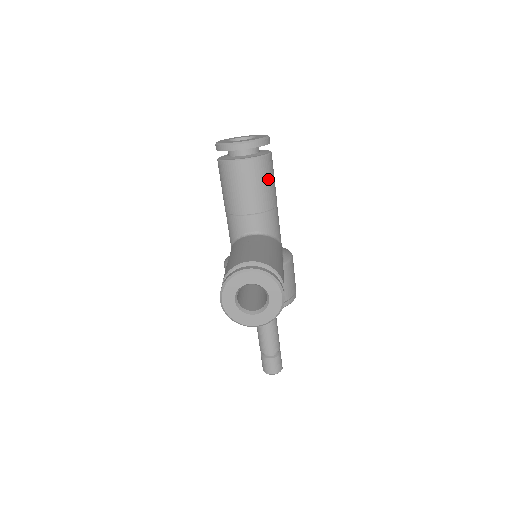
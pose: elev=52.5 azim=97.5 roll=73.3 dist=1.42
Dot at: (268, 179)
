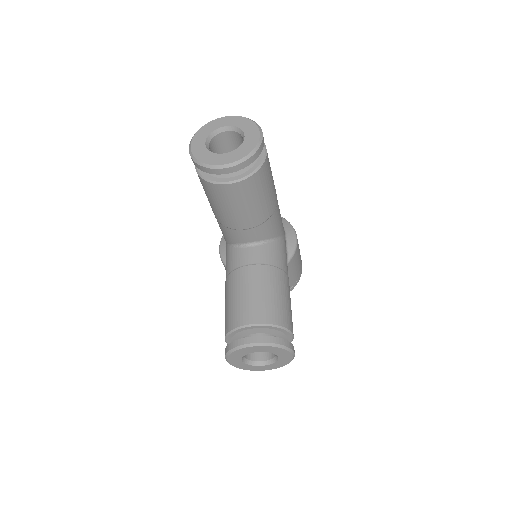
Dot at: (265, 190)
